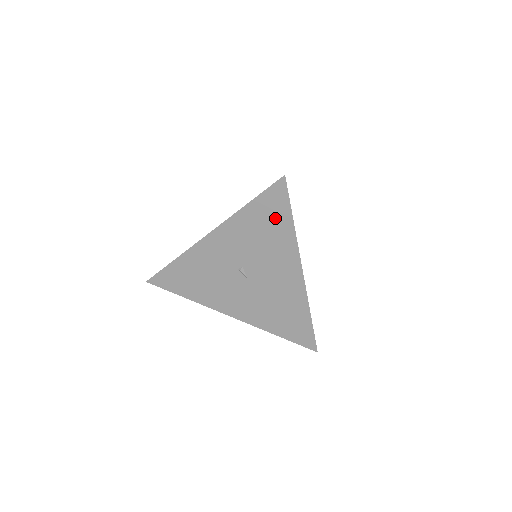
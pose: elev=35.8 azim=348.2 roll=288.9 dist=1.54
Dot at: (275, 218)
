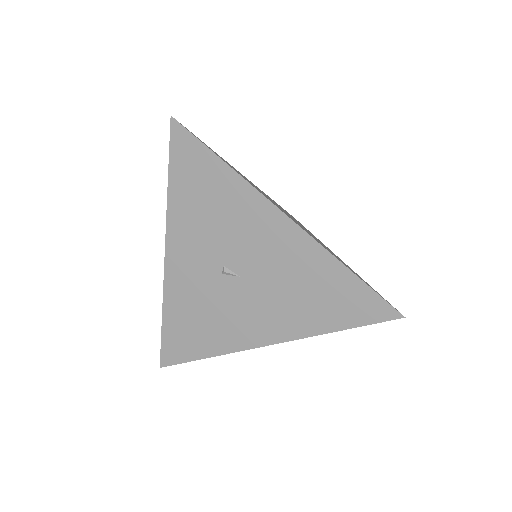
Dot at: (203, 174)
